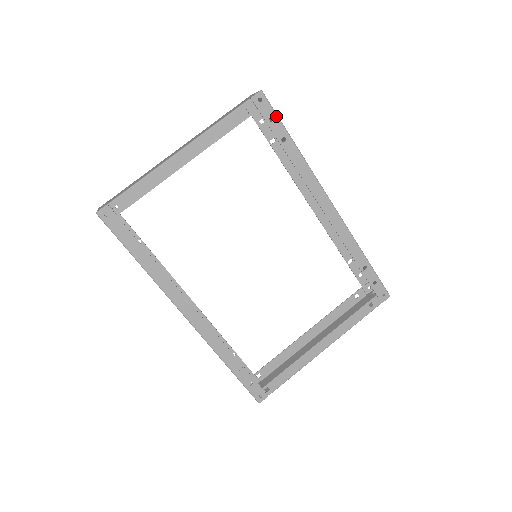
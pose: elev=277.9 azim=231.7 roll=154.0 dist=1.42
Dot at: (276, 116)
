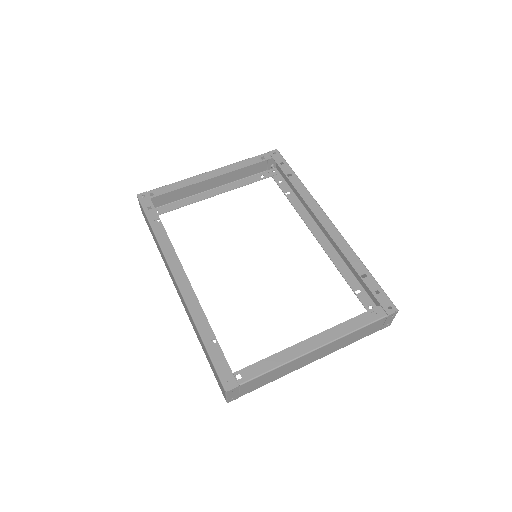
Dot at: (286, 162)
